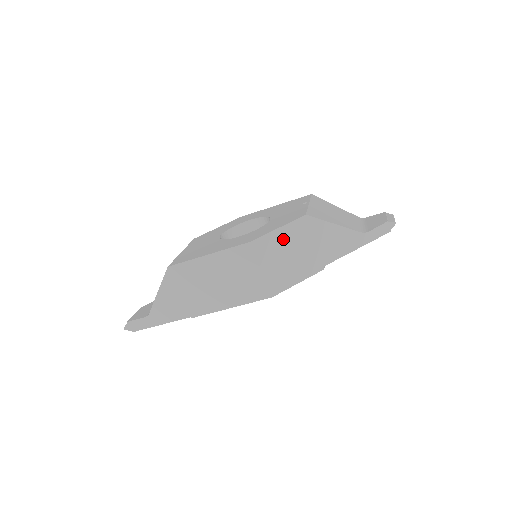
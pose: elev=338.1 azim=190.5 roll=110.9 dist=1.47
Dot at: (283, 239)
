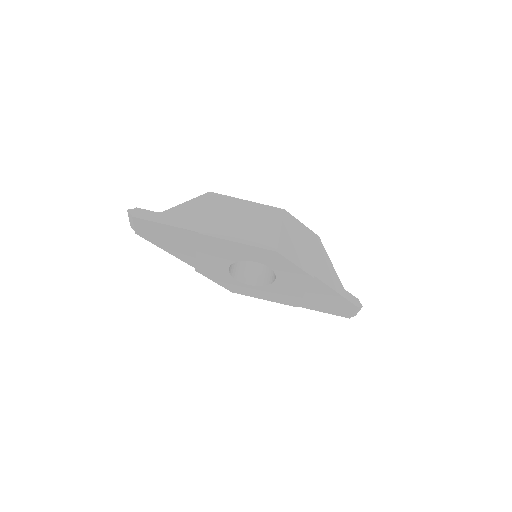
Dot at: (301, 231)
